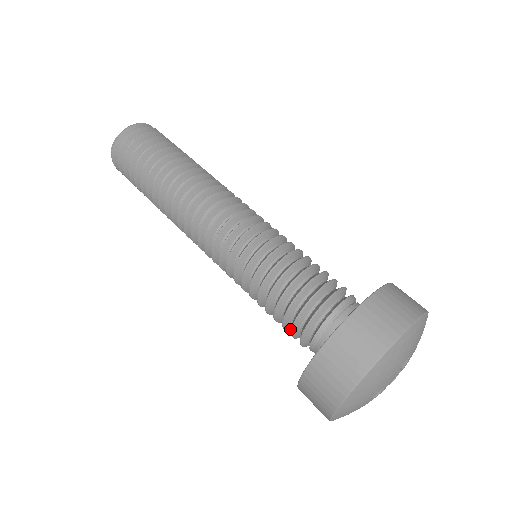
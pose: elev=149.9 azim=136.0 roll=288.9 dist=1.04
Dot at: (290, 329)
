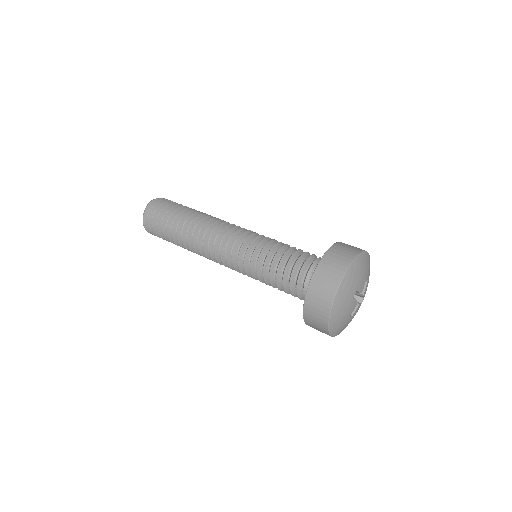
Dot at: occluded
